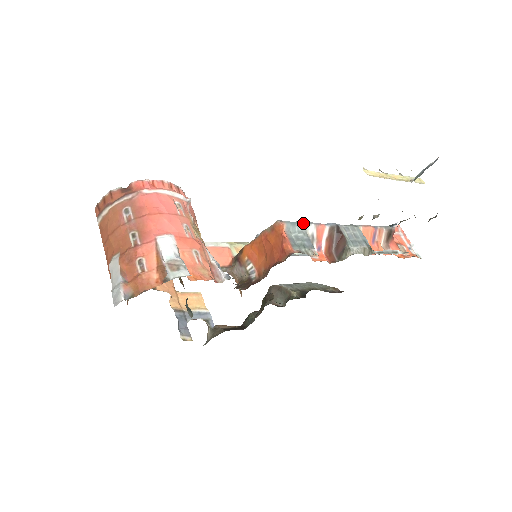
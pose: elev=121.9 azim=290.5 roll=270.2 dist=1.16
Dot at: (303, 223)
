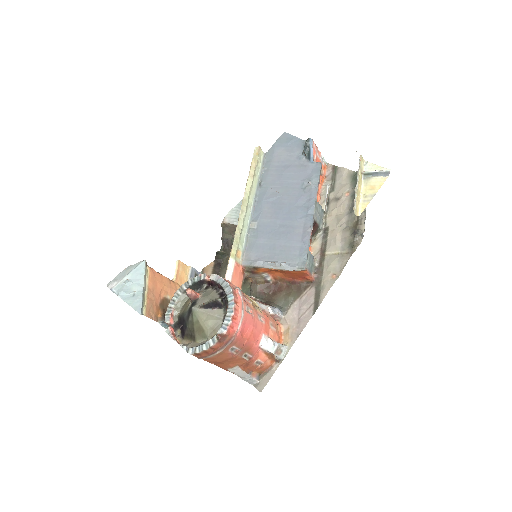
Dot at: occluded
